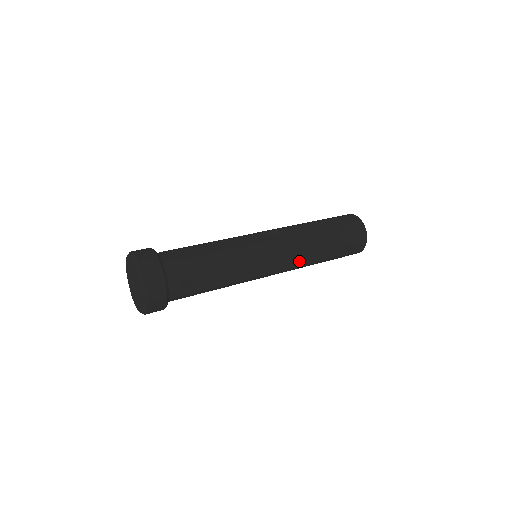
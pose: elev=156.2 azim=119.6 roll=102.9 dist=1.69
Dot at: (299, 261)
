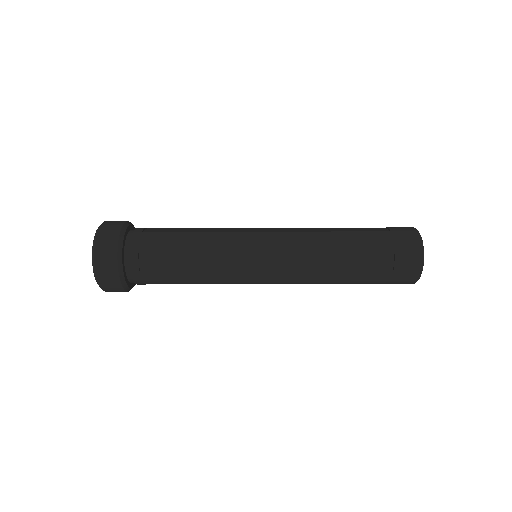
Dot at: (307, 265)
